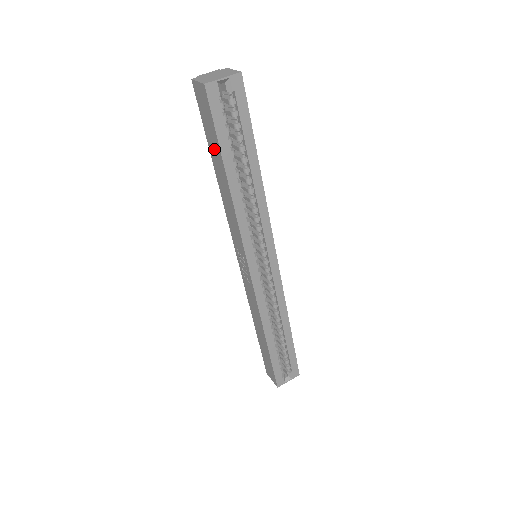
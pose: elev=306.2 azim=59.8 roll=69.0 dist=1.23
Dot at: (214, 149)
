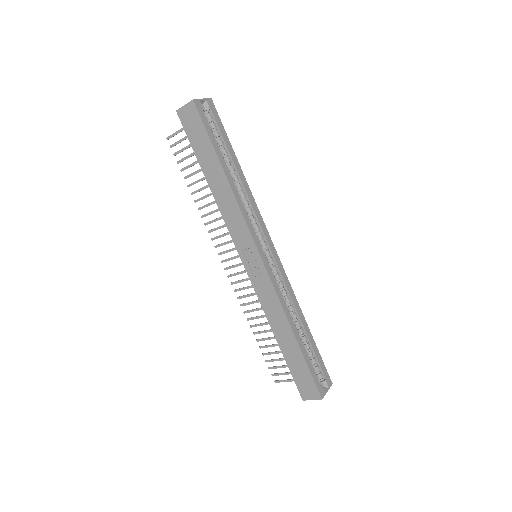
Dot at: (205, 155)
